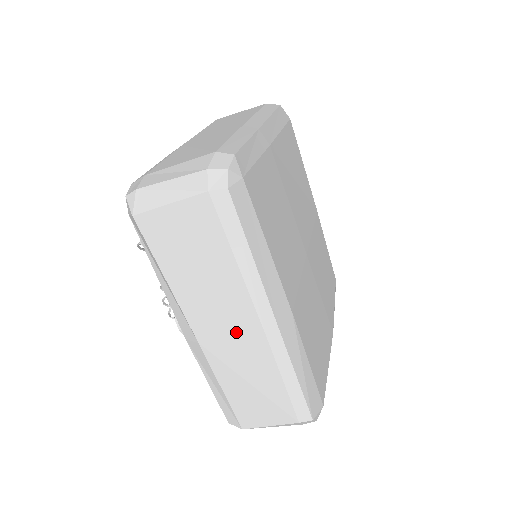
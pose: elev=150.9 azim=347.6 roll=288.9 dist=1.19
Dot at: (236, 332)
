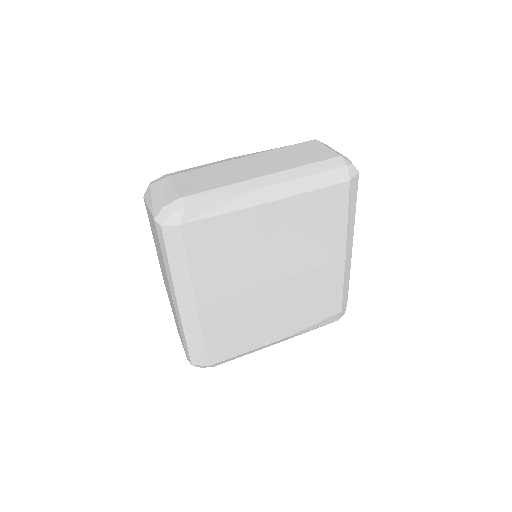
Dot at: occluded
